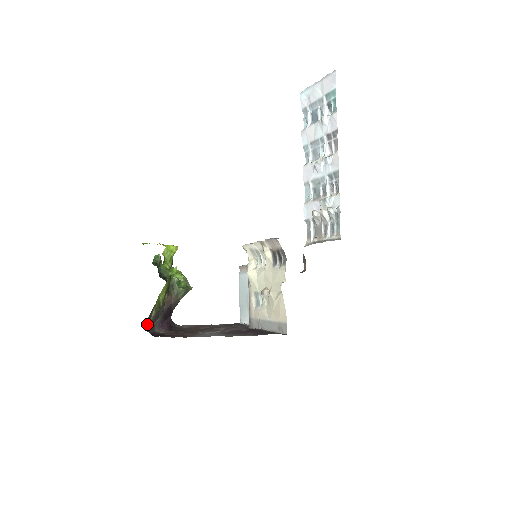
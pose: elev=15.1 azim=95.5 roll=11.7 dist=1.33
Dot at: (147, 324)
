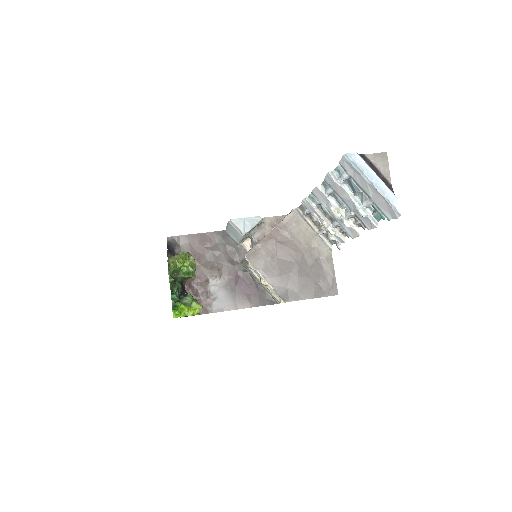
Dot at: occluded
